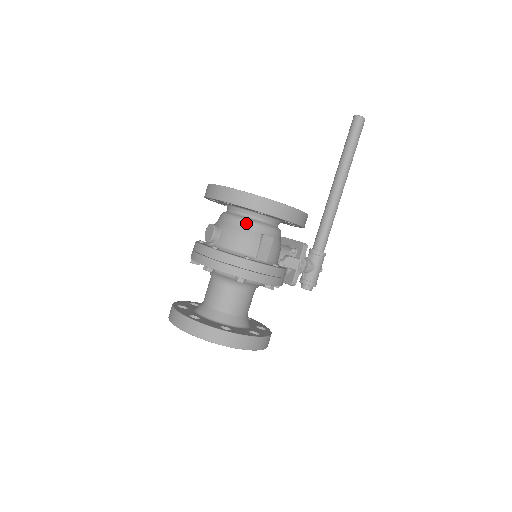
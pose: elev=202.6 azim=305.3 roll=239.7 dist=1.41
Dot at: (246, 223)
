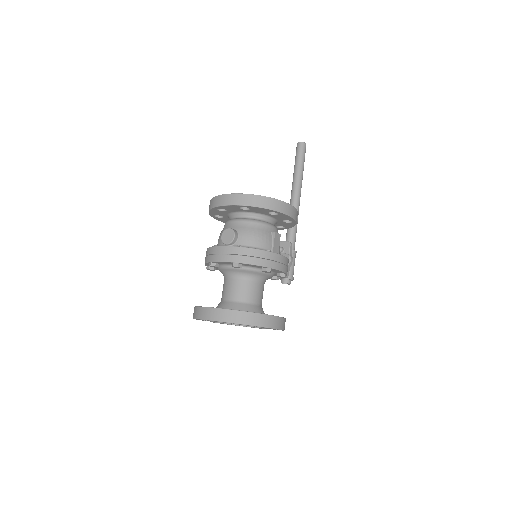
Dot at: (259, 224)
